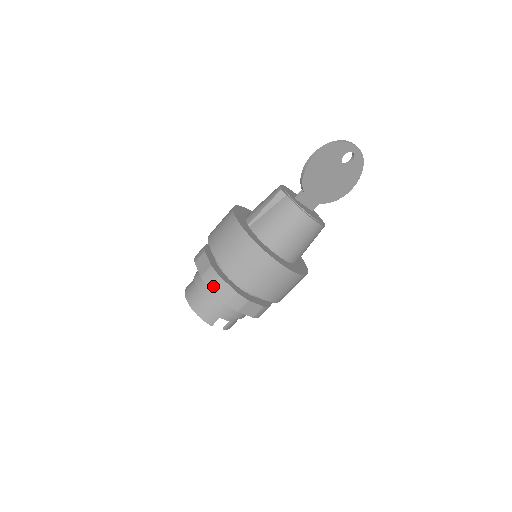
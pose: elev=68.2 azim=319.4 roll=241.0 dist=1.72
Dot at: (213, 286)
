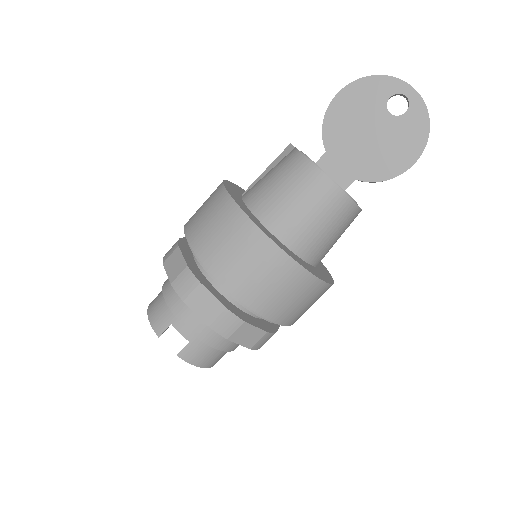
Dot at: (167, 260)
